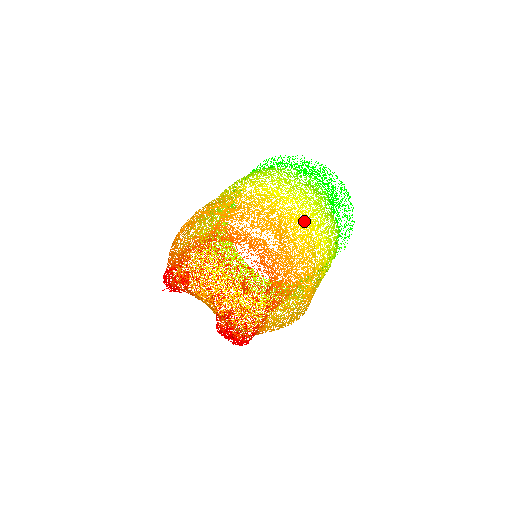
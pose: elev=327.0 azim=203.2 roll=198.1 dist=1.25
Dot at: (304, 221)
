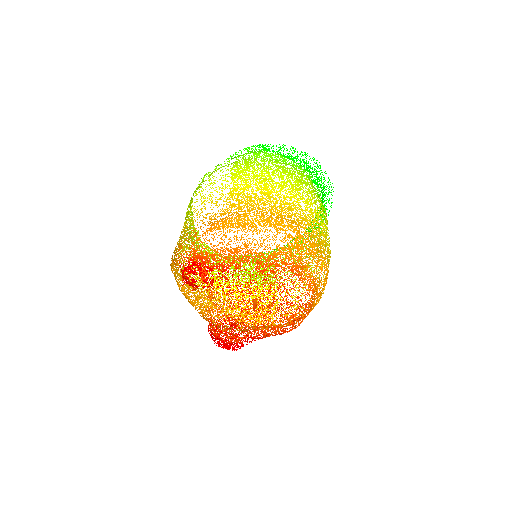
Dot at: occluded
